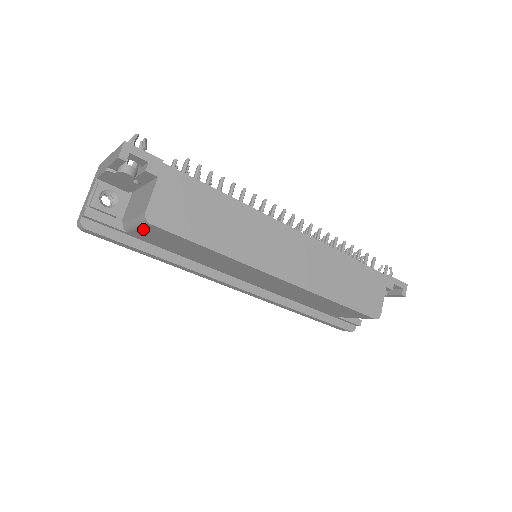
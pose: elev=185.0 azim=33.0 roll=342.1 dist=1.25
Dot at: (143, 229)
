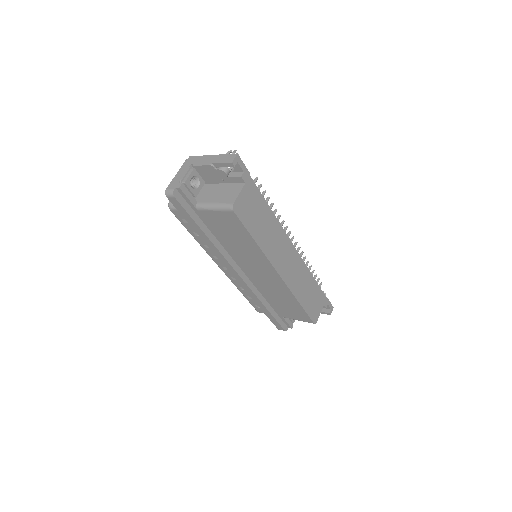
Dot at: (219, 212)
